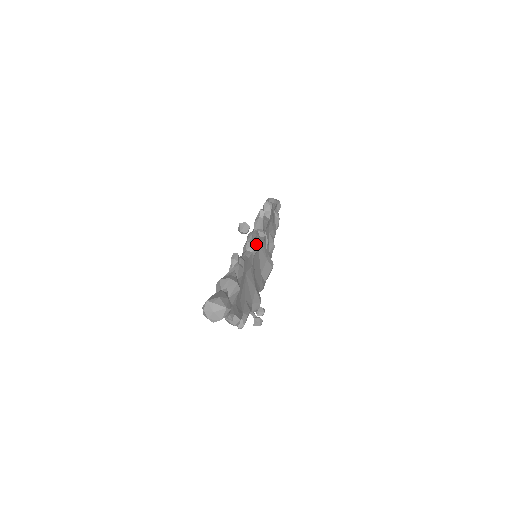
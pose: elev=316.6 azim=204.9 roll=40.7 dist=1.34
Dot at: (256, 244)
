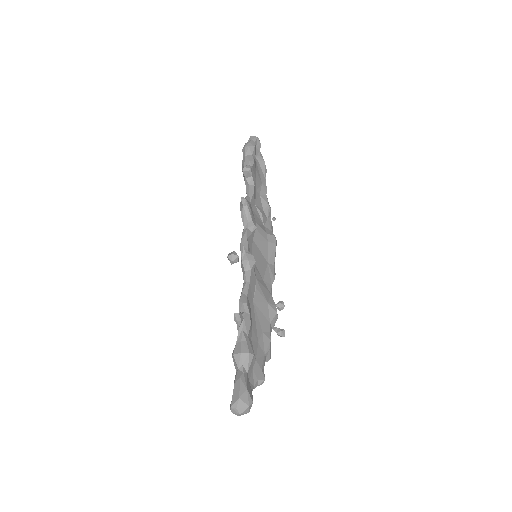
Dot at: (251, 258)
